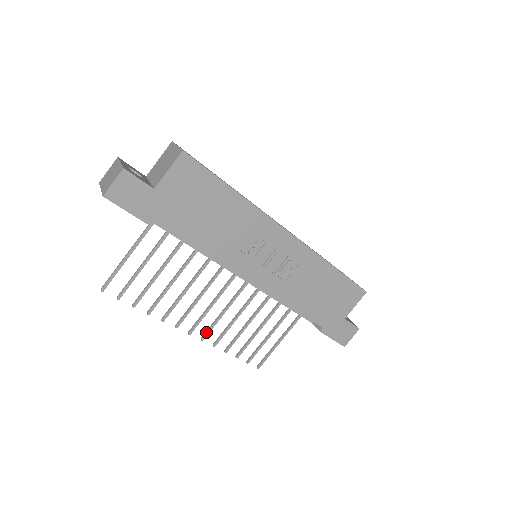
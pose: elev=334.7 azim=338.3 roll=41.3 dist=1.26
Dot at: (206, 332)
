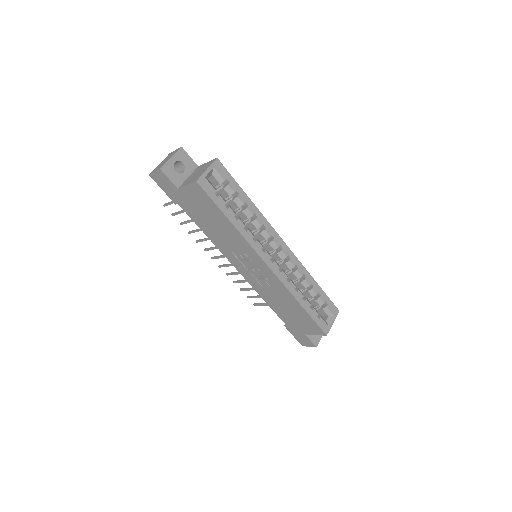
Dot at: (222, 265)
